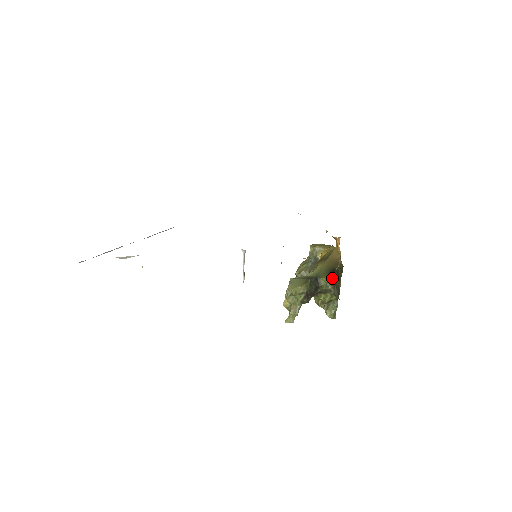
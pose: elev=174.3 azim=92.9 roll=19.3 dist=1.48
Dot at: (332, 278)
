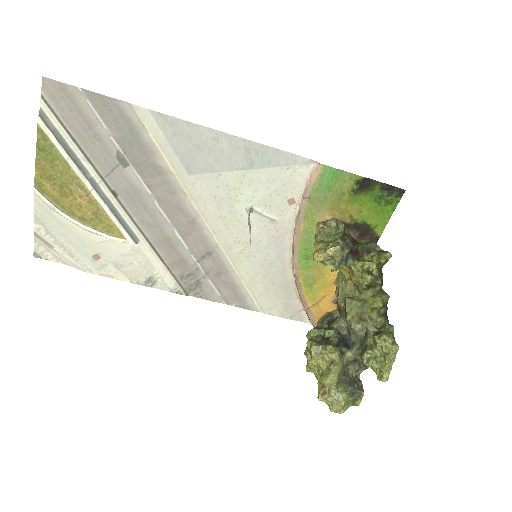
Dot at: occluded
